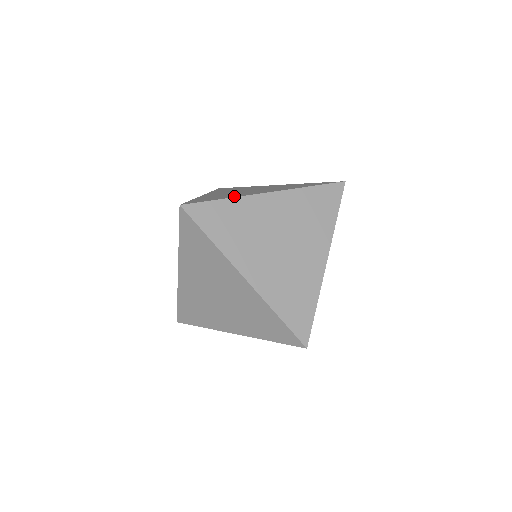
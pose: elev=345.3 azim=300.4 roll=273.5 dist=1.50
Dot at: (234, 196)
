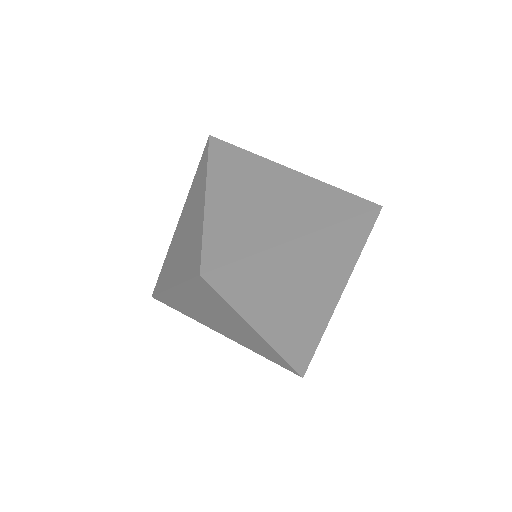
Dot at: occluded
